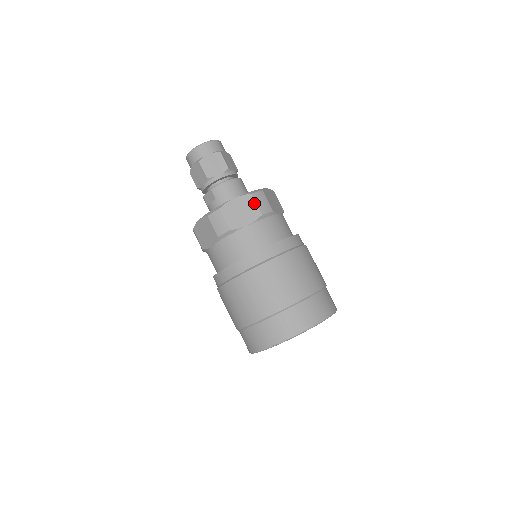
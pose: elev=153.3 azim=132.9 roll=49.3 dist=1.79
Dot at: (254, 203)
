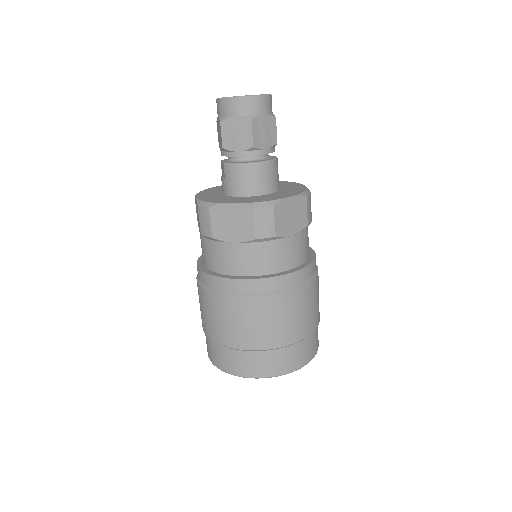
Dot at: (252, 221)
